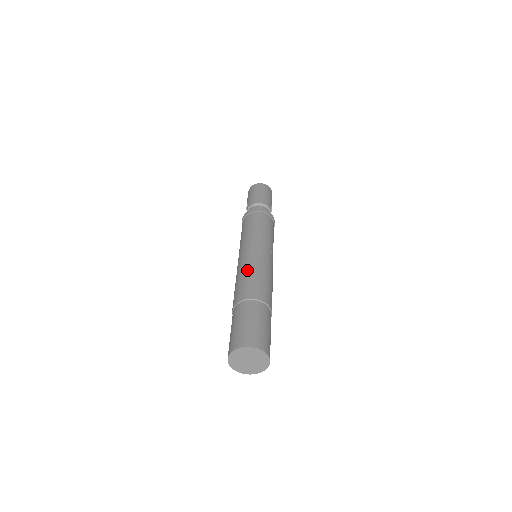
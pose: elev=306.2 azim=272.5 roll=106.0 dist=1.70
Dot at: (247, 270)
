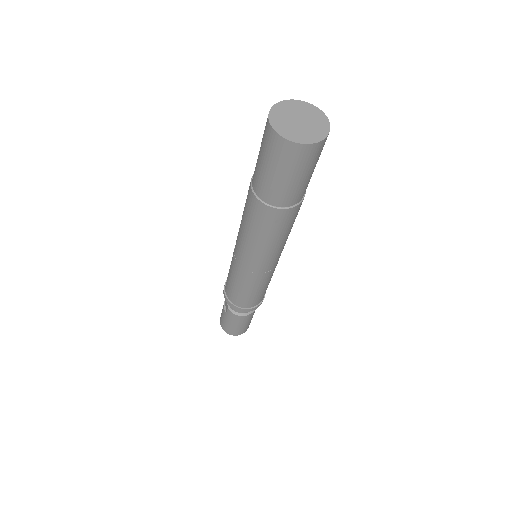
Dot at: occluded
